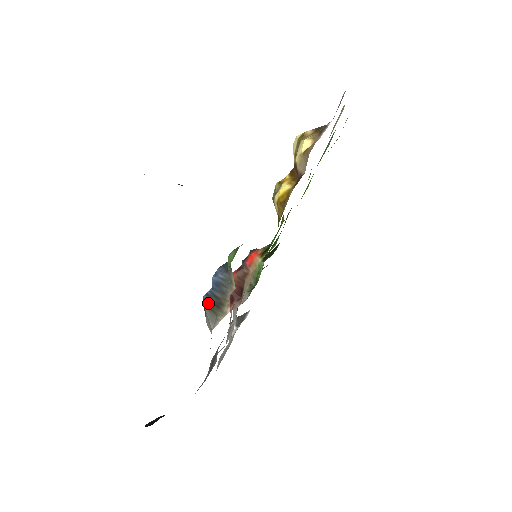
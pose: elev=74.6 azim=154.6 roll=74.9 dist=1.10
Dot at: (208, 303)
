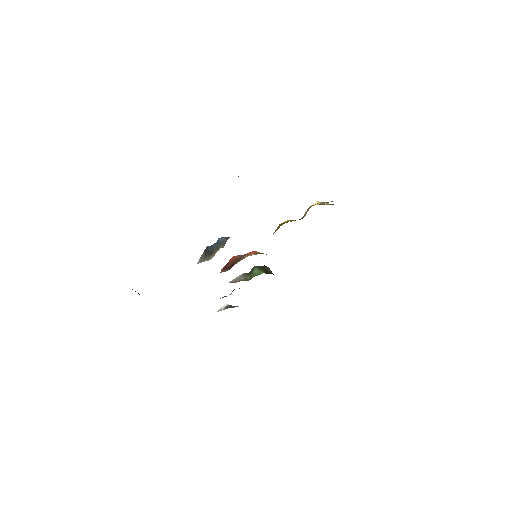
Dot at: (207, 250)
